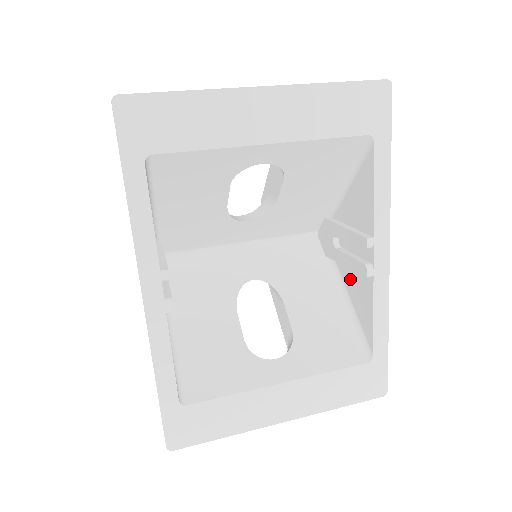
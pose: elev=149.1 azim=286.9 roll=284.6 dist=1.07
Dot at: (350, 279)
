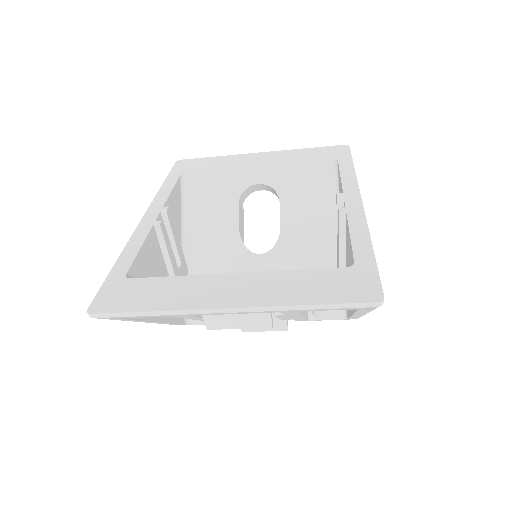
Dot at: (347, 259)
